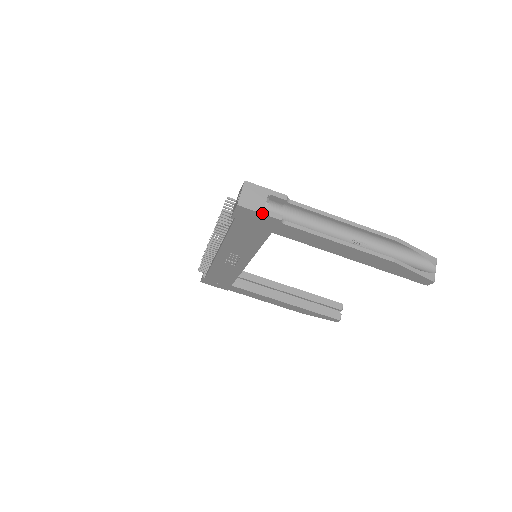
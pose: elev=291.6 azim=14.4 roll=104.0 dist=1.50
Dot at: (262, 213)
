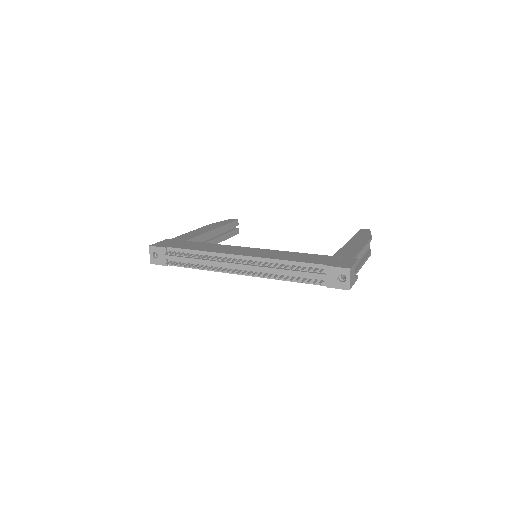
Dot at: occluded
